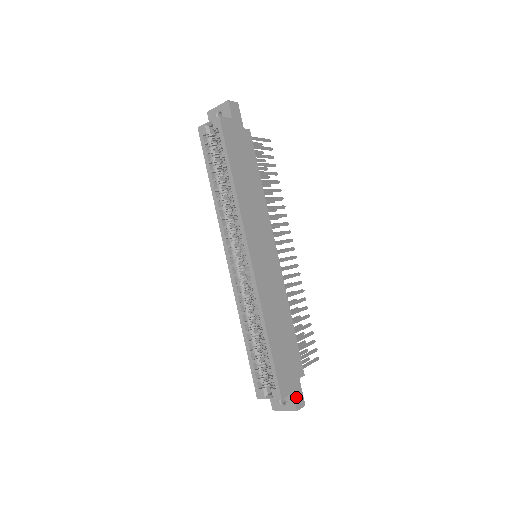
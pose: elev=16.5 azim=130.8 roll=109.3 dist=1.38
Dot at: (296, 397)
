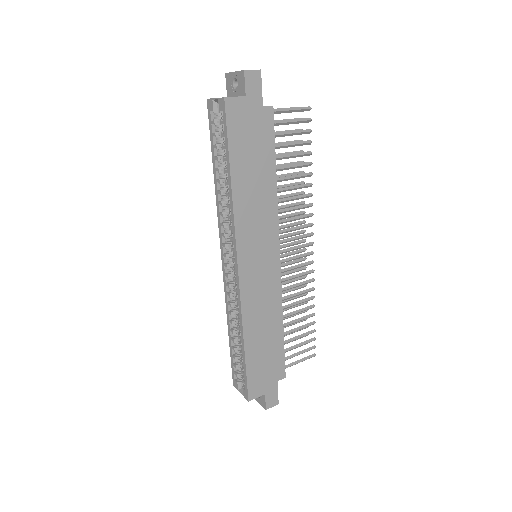
Dot at: (268, 398)
